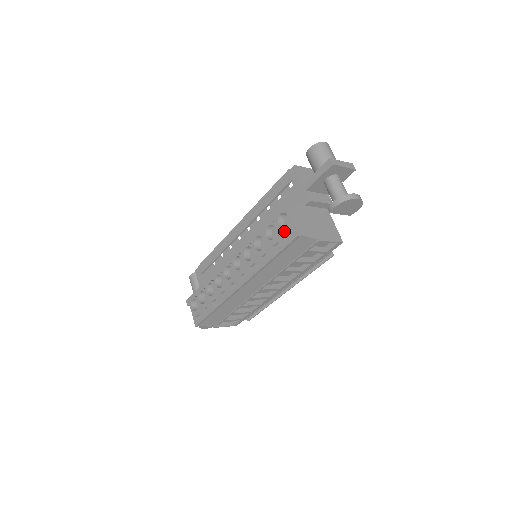
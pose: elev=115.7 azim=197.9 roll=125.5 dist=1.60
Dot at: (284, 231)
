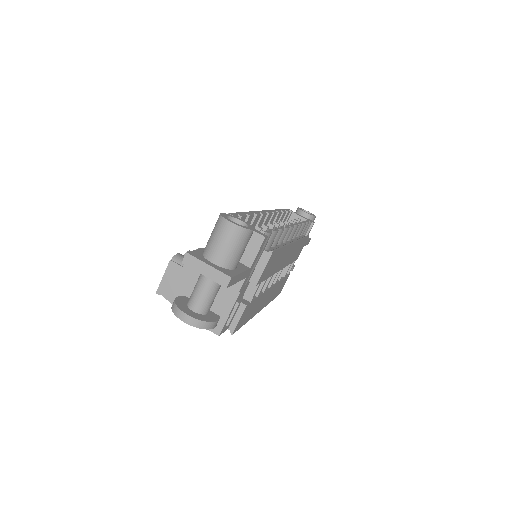
Dot at: occluded
